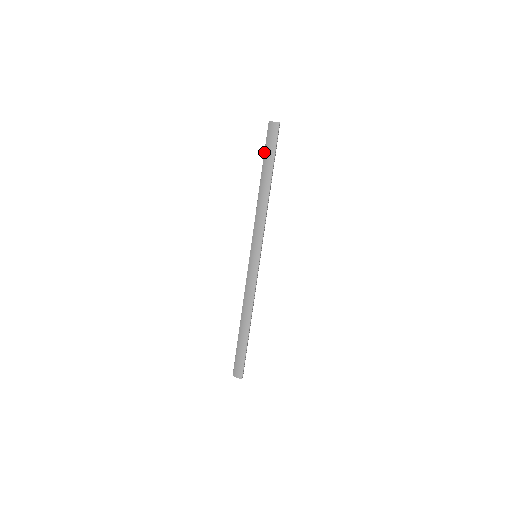
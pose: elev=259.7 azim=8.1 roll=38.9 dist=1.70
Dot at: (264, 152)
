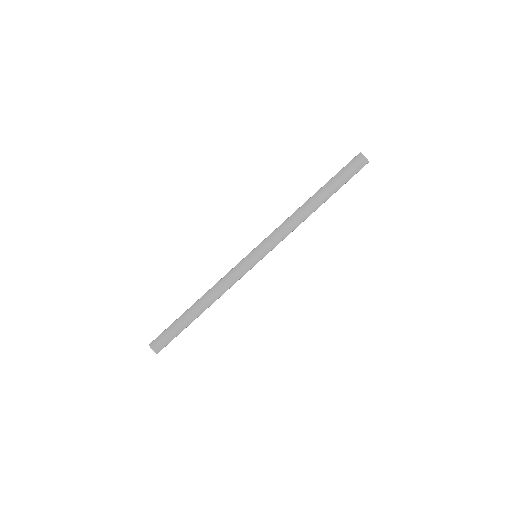
Dot at: (336, 174)
